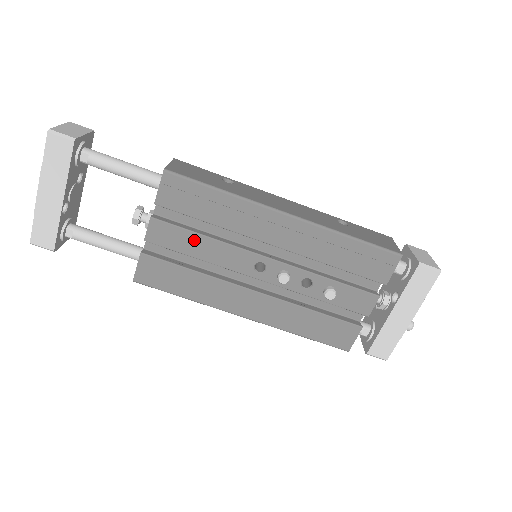
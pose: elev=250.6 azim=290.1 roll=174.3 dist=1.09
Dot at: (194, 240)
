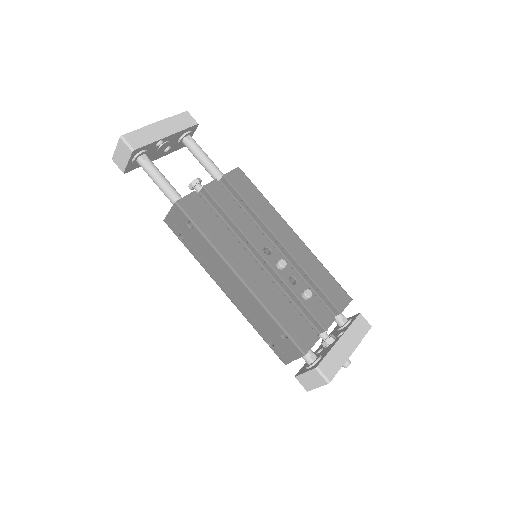
Dot at: (235, 208)
